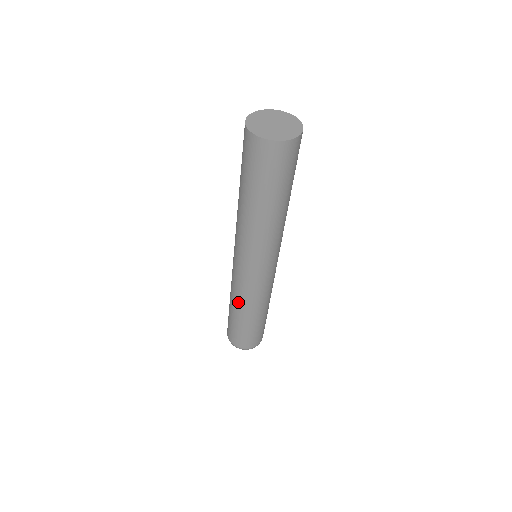
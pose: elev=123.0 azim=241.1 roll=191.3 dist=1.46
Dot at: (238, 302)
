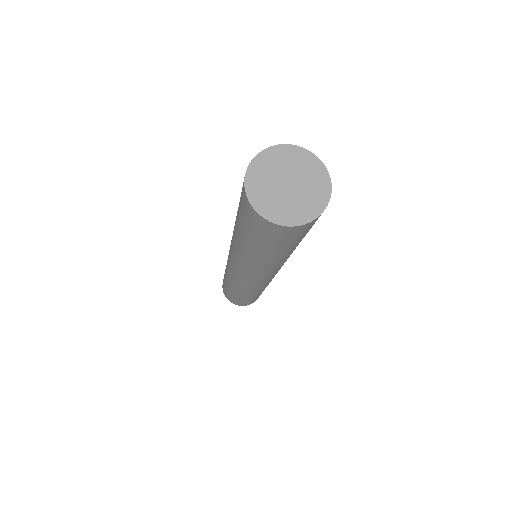
Dot at: (233, 287)
